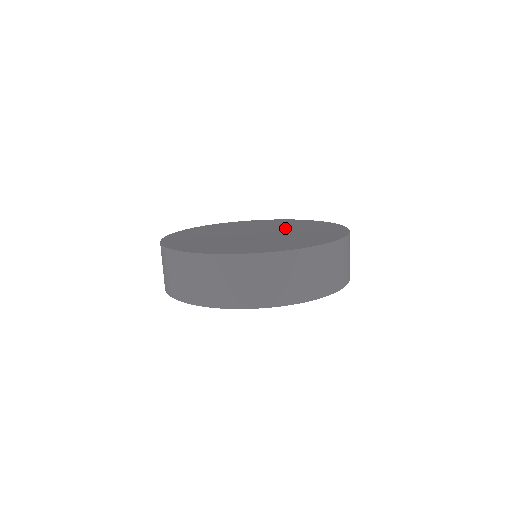
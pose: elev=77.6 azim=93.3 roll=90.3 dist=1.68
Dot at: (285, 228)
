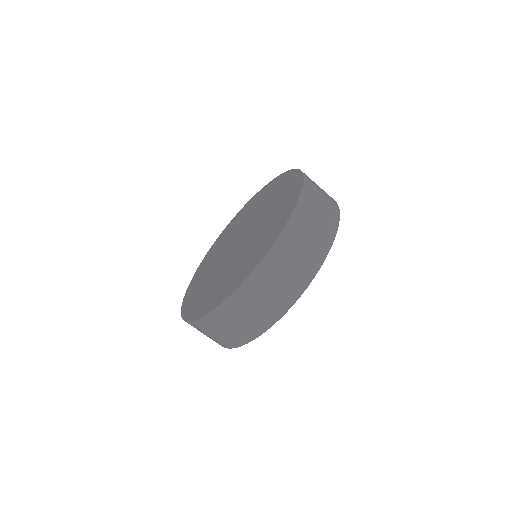
Dot at: (253, 215)
